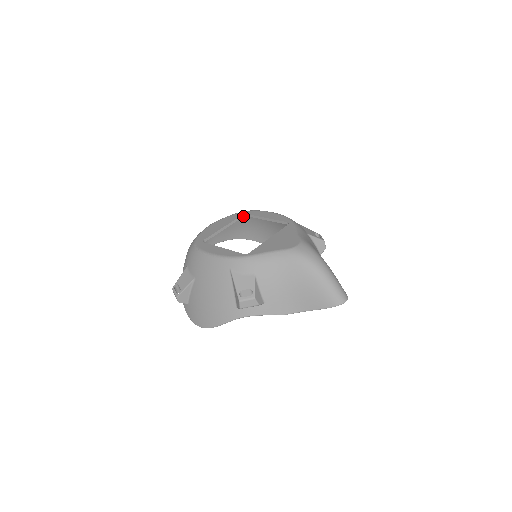
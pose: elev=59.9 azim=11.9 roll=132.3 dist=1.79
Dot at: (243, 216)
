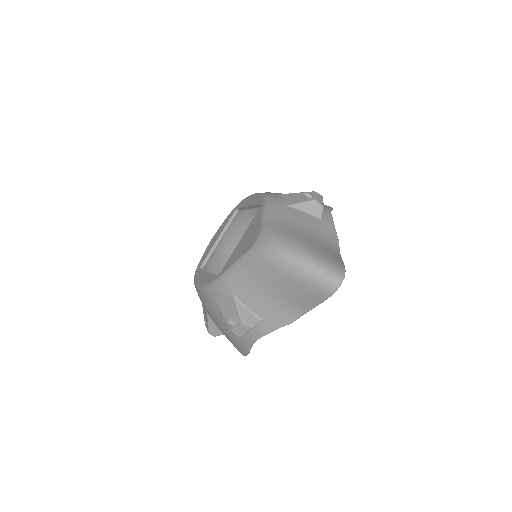
Dot at: (236, 212)
